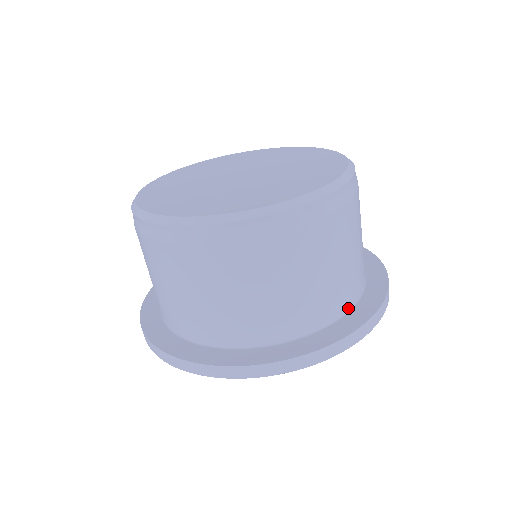
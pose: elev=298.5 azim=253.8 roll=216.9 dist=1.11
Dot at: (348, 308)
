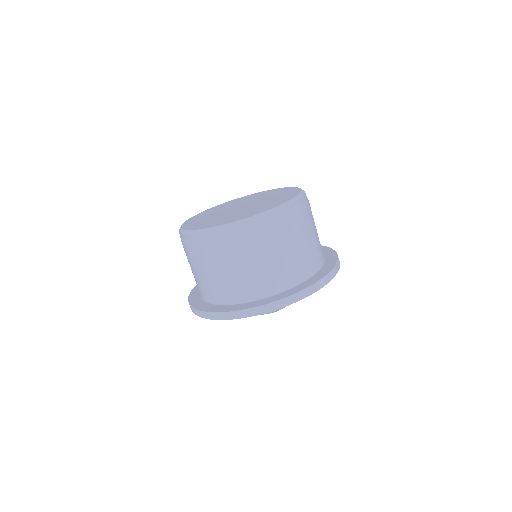
Dot at: occluded
